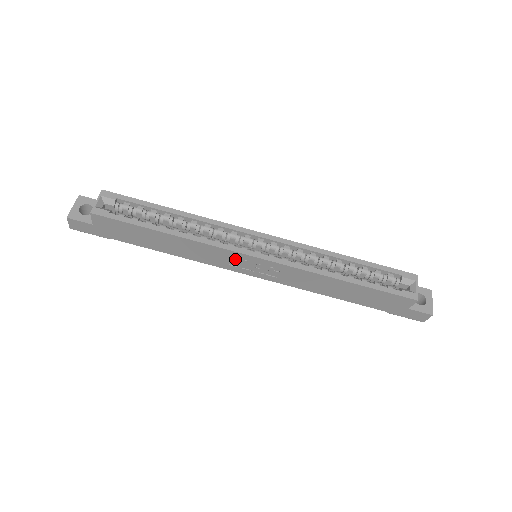
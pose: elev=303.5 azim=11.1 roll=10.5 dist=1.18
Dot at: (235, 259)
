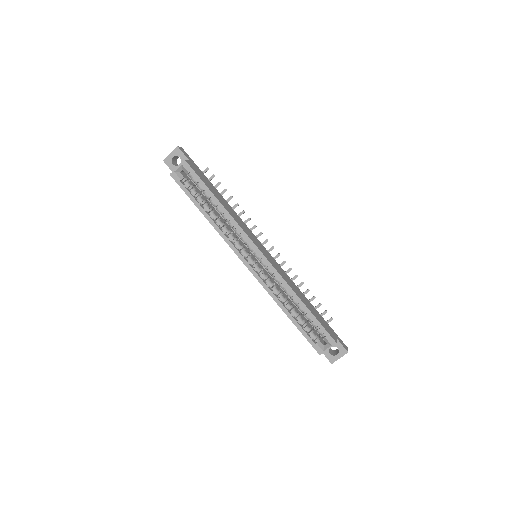
Dot at: occluded
